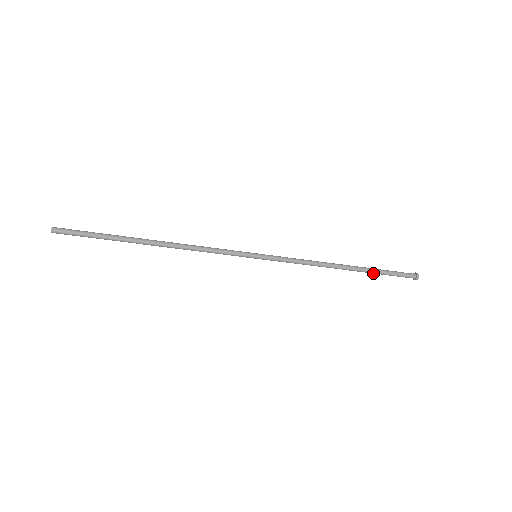
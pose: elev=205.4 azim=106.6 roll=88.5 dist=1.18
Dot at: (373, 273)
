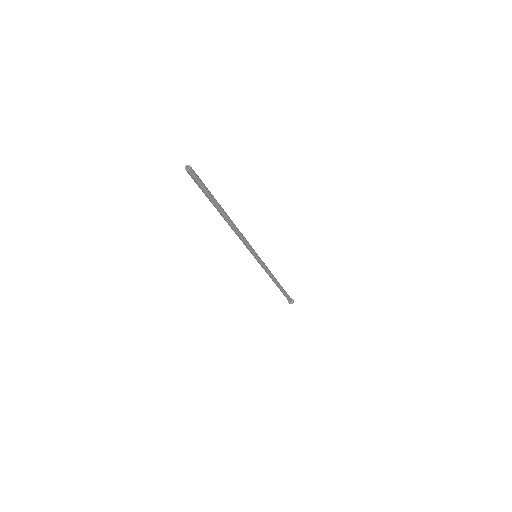
Dot at: (283, 292)
